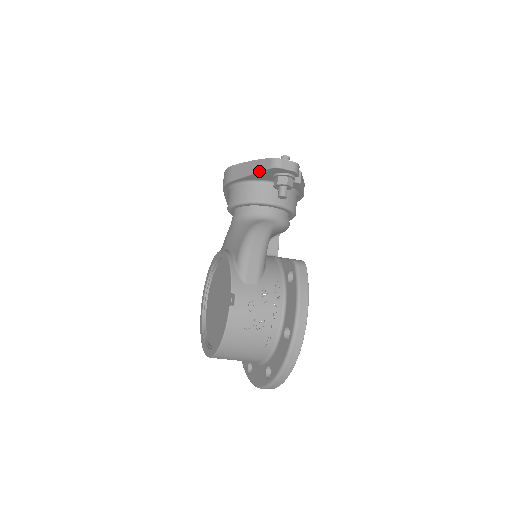
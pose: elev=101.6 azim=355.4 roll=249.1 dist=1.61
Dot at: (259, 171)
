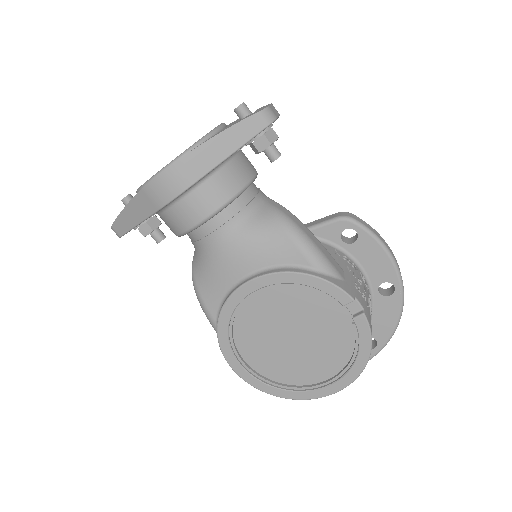
Dot at: (248, 140)
